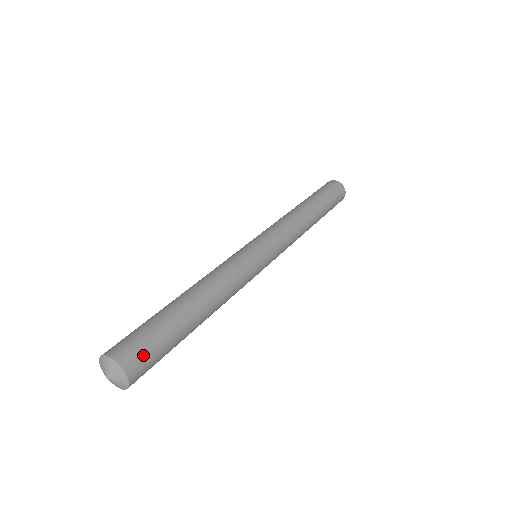
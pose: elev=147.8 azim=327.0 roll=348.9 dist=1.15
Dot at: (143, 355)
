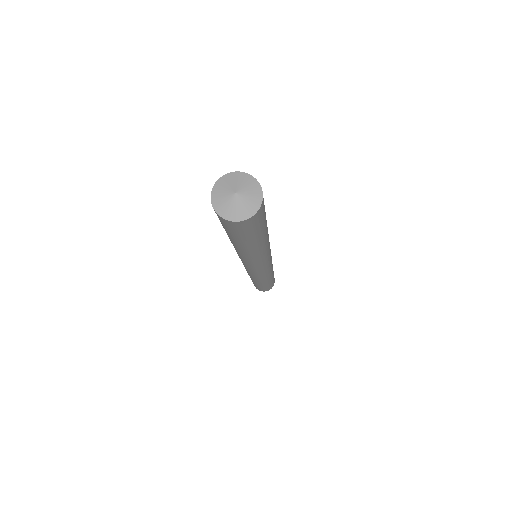
Dot at: (264, 210)
